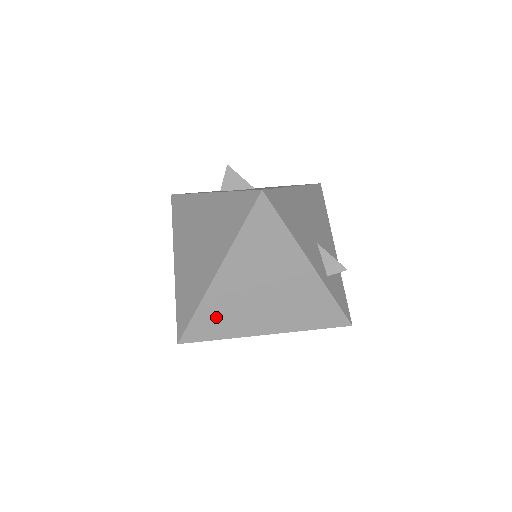
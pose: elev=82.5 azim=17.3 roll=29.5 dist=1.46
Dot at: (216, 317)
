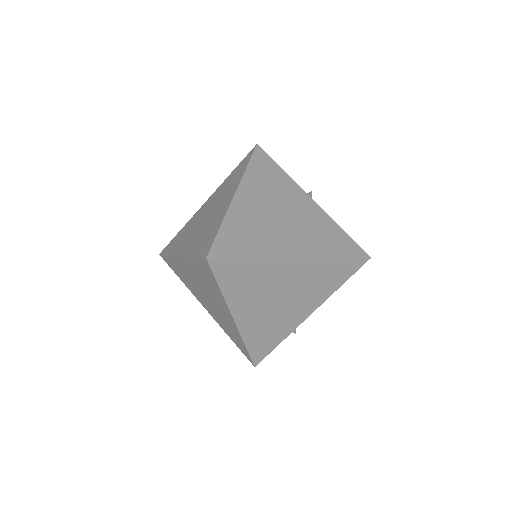
Dot at: (247, 276)
